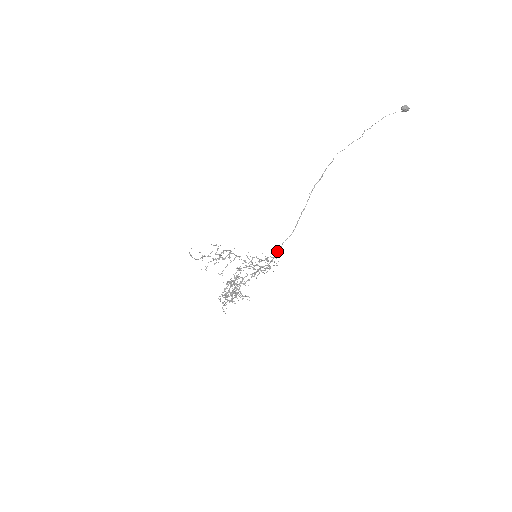
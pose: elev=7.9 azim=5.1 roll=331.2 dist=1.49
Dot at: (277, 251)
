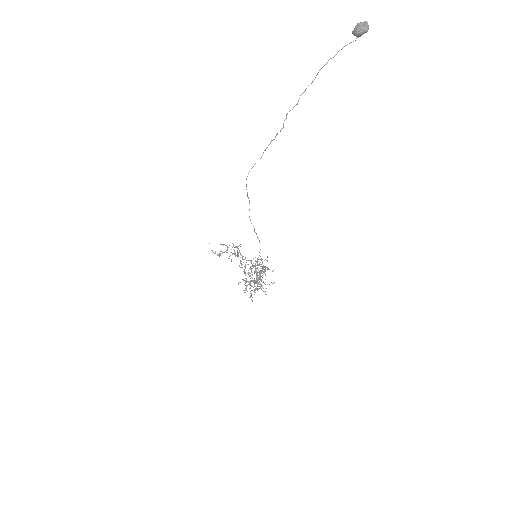
Dot at: (261, 260)
